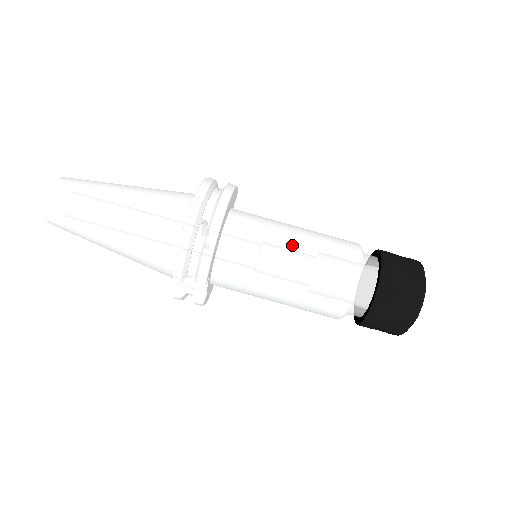
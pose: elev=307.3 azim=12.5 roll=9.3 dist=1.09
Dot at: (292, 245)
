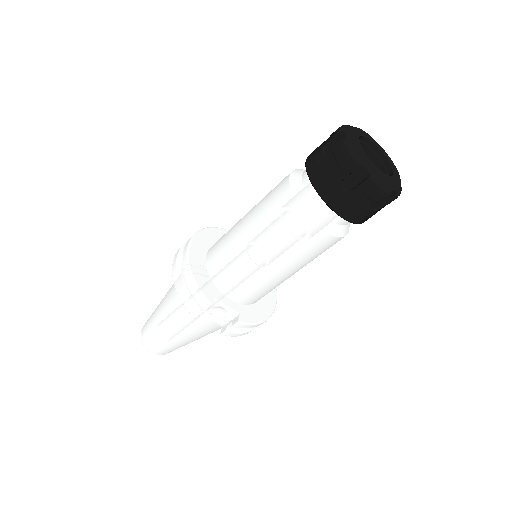
Dot at: (244, 222)
